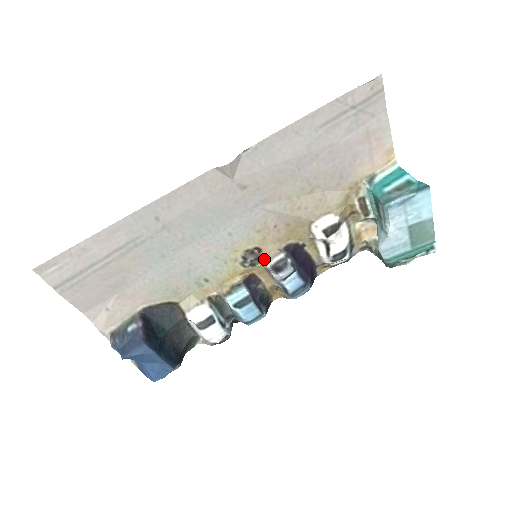
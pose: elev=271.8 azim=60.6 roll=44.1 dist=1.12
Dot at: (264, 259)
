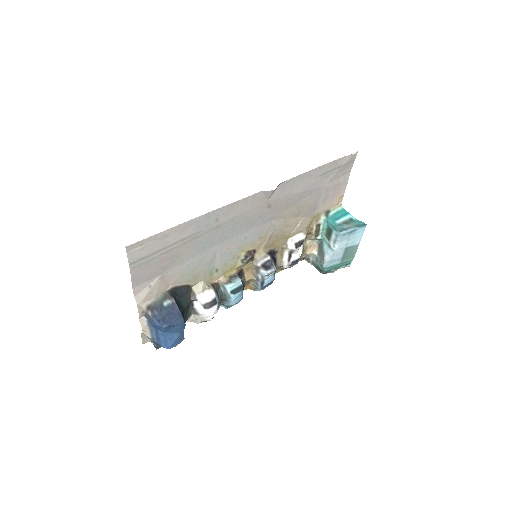
Dot at: (255, 259)
